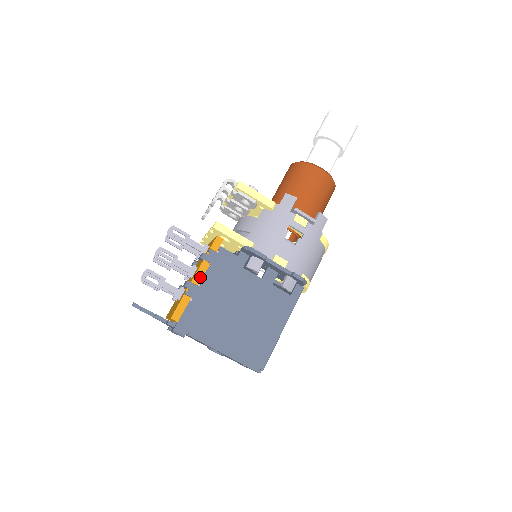
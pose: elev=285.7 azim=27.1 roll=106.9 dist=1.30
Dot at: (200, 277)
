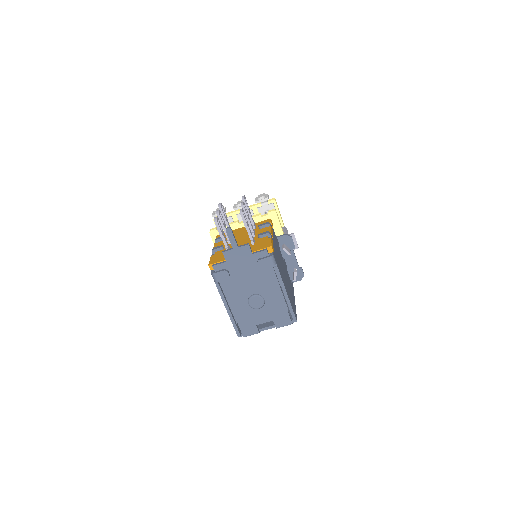
Dot at: occluded
